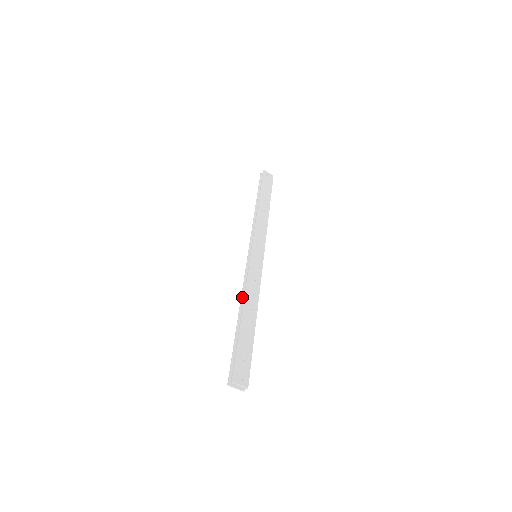
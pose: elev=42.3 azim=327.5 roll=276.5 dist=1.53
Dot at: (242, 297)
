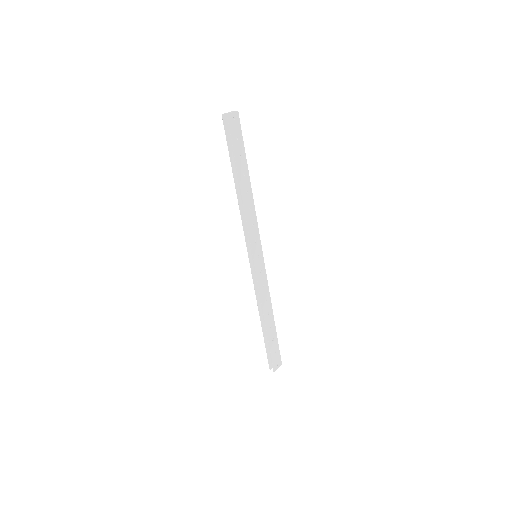
Dot at: (258, 305)
